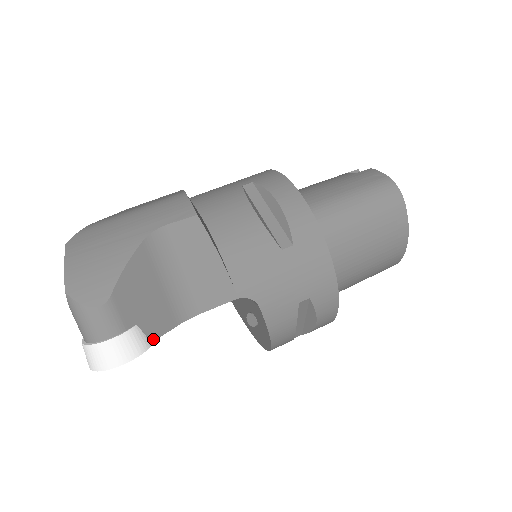
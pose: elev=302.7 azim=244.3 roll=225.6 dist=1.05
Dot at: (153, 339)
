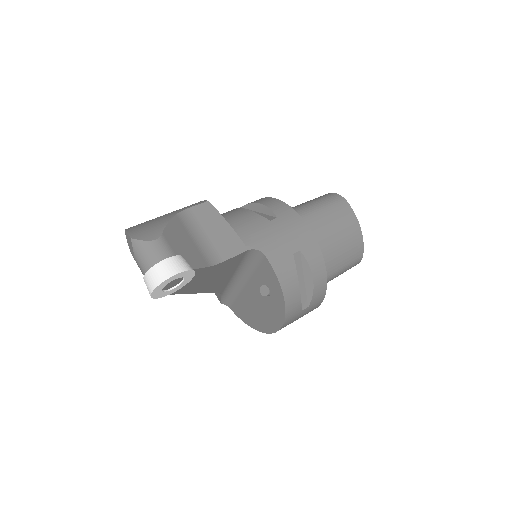
Dot at: (194, 268)
